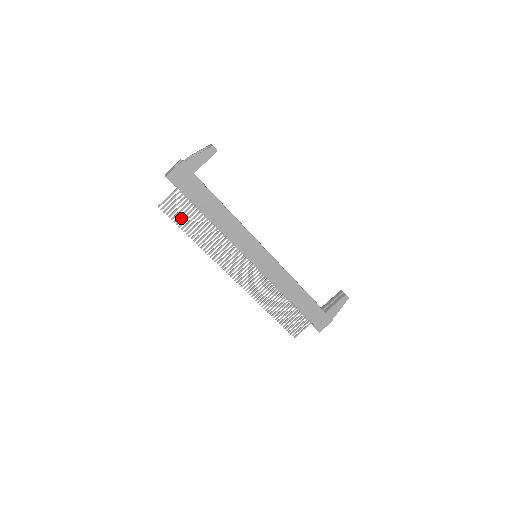
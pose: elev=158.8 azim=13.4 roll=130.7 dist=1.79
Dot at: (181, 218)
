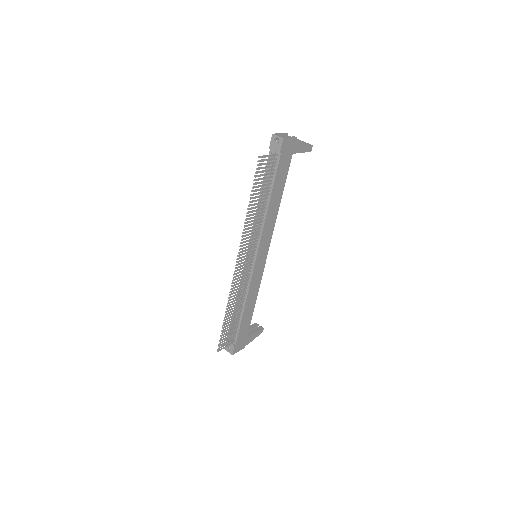
Dot at: occluded
